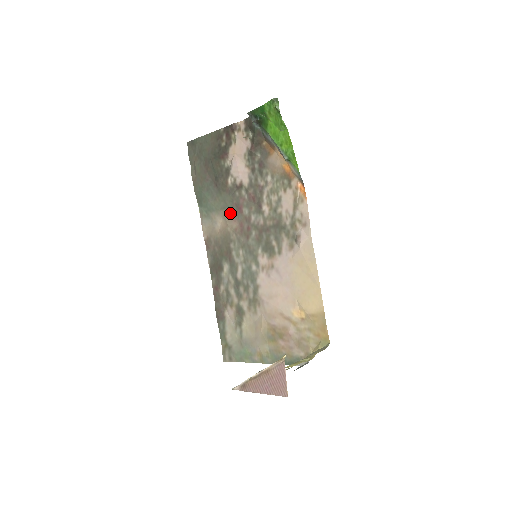
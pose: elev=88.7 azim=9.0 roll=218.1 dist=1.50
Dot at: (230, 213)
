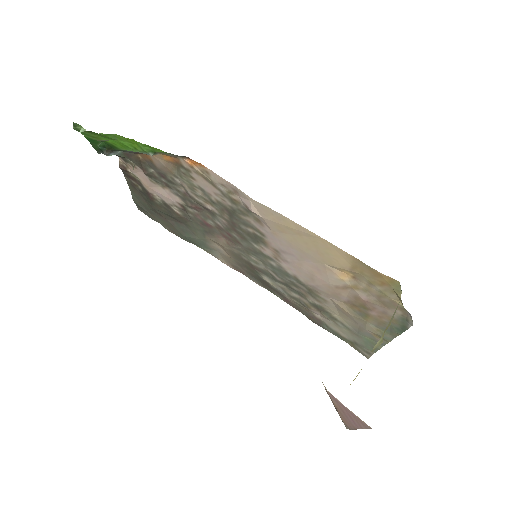
Dot at: (210, 234)
